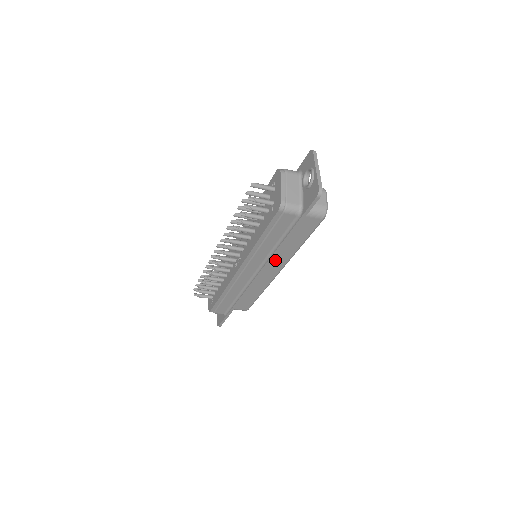
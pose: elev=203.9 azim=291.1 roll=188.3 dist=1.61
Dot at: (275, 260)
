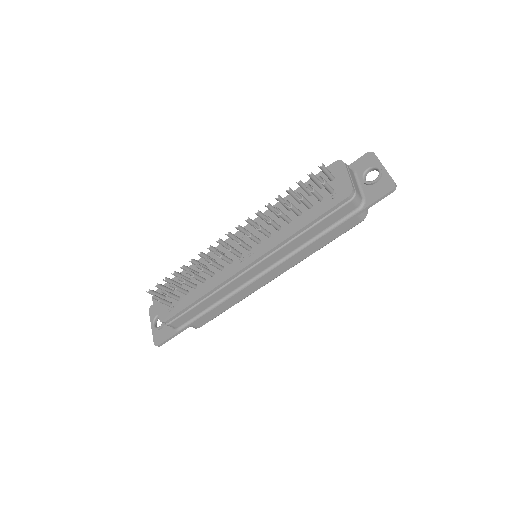
Dot at: occluded
